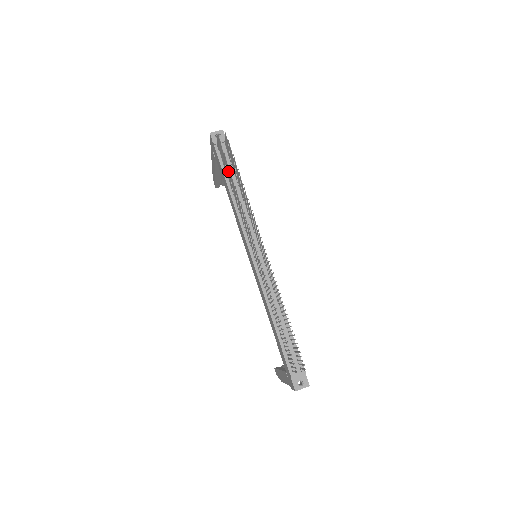
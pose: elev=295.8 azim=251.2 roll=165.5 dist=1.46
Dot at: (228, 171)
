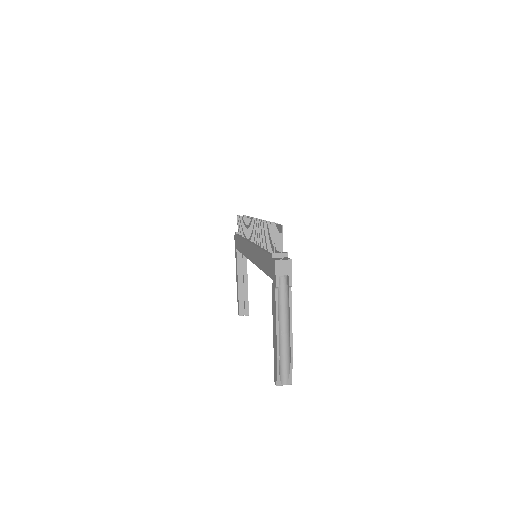
Dot at: (241, 223)
